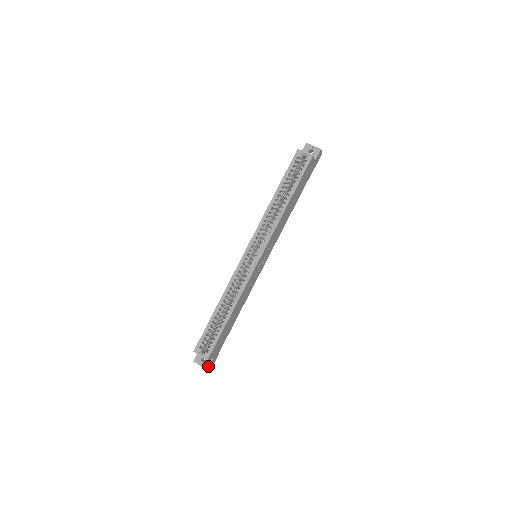
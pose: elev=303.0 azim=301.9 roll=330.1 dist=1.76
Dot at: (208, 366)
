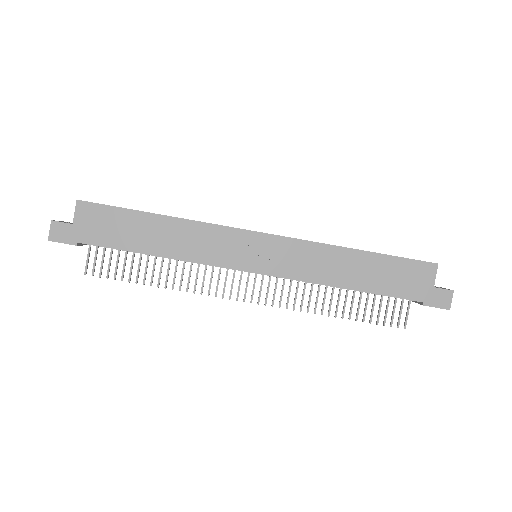
Dot at: (59, 221)
